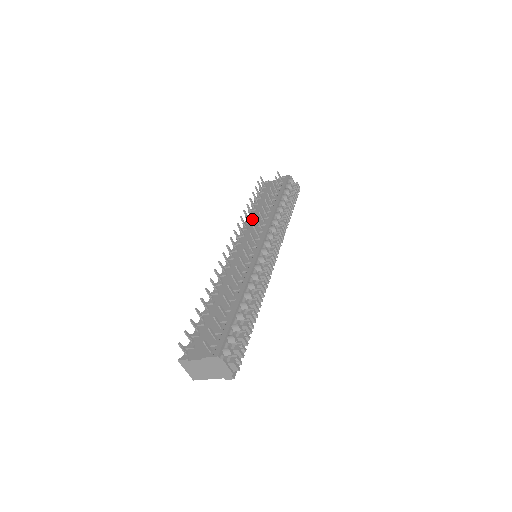
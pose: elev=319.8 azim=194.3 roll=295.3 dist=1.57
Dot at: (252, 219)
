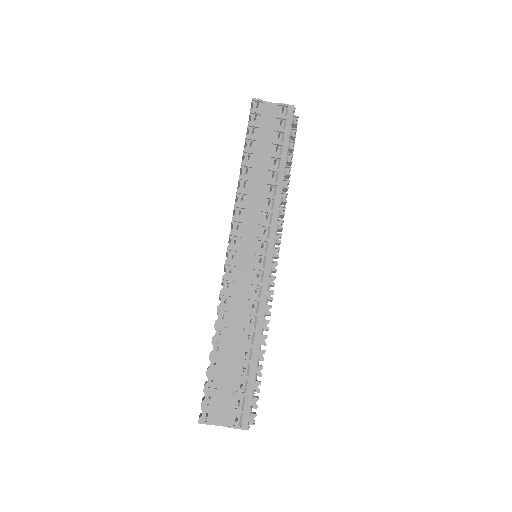
Dot at: (249, 188)
